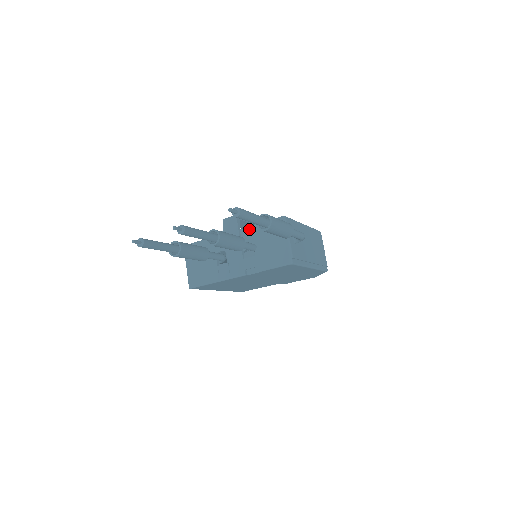
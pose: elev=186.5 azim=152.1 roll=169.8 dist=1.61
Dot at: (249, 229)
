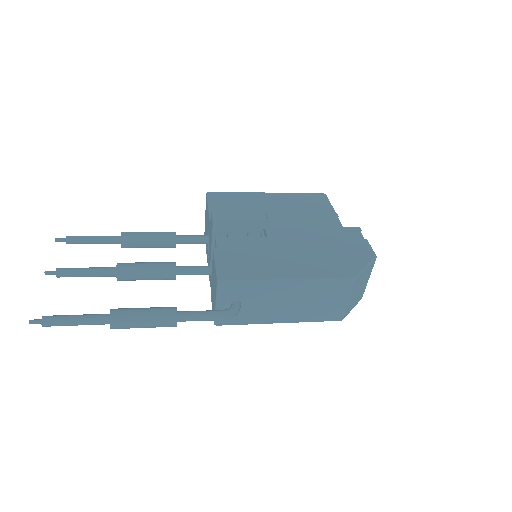
Dot at: (216, 248)
